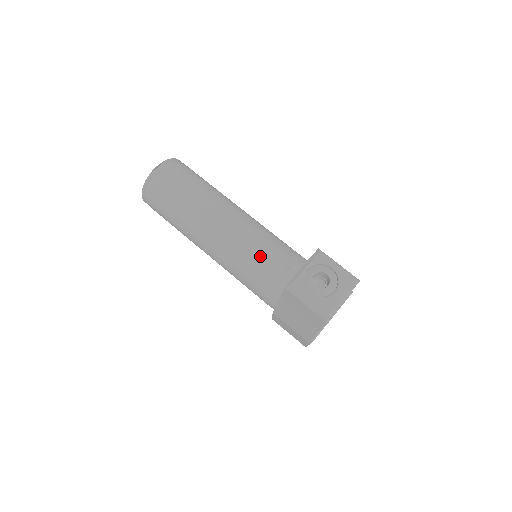
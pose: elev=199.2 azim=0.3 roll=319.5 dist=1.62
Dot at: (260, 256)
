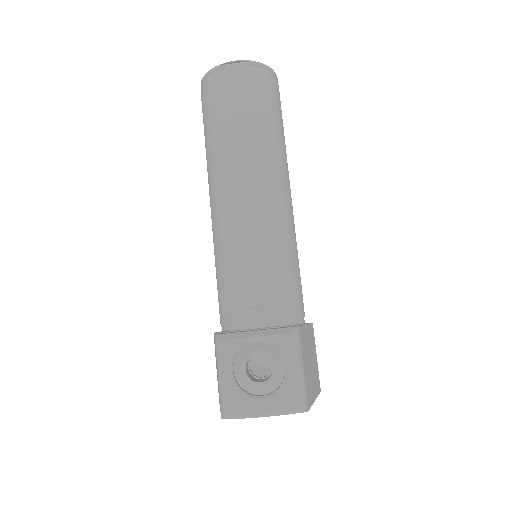
Dot at: (248, 264)
